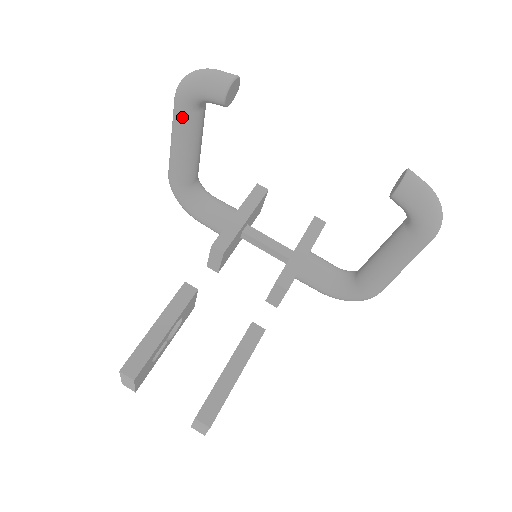
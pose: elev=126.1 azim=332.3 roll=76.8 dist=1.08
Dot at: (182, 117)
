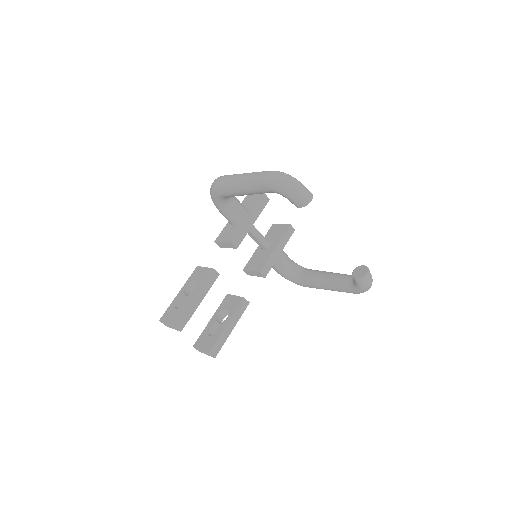
Dot at: (262, 190)
